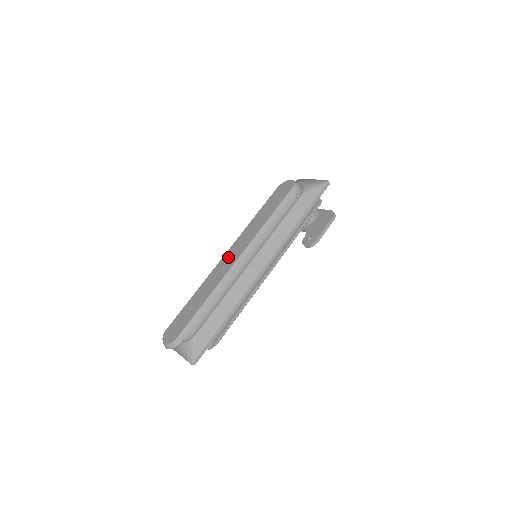
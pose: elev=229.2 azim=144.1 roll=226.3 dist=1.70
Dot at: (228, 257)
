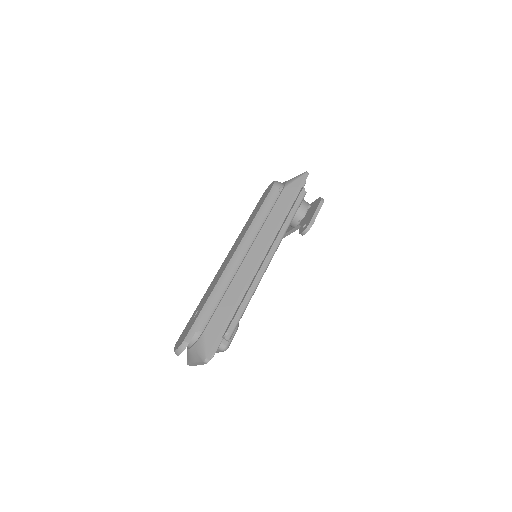
Dot at: (226, 259)
